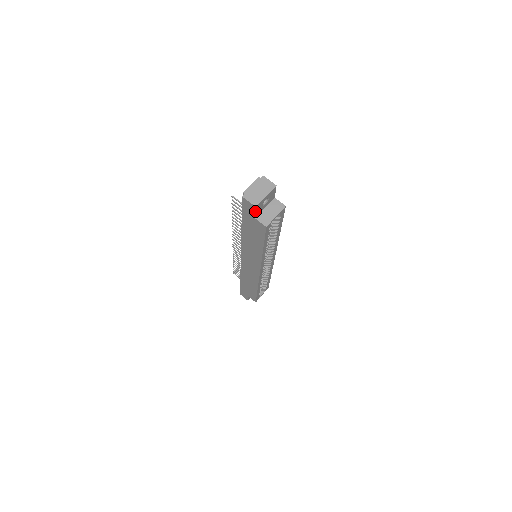
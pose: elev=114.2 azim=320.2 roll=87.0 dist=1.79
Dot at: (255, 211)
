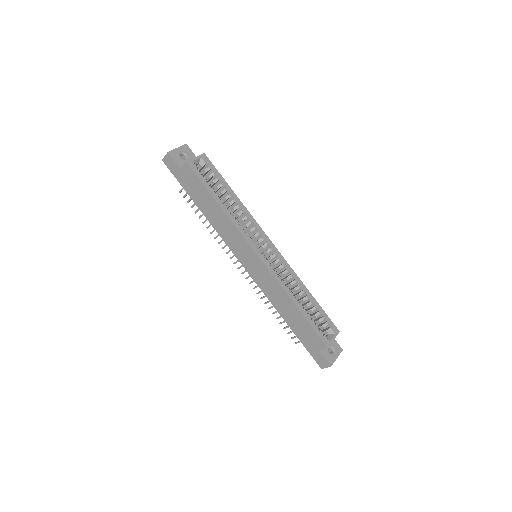
Dot at: (172, 159)
